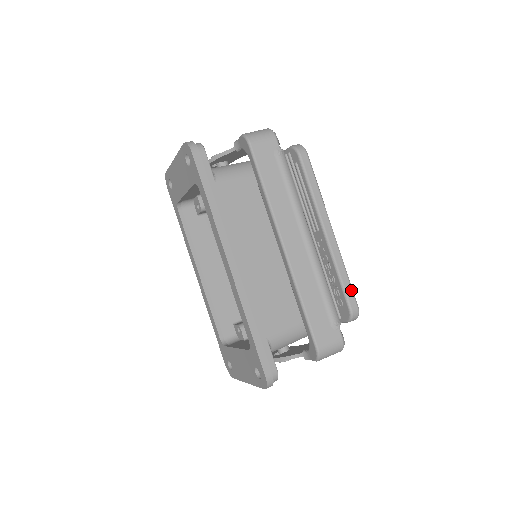
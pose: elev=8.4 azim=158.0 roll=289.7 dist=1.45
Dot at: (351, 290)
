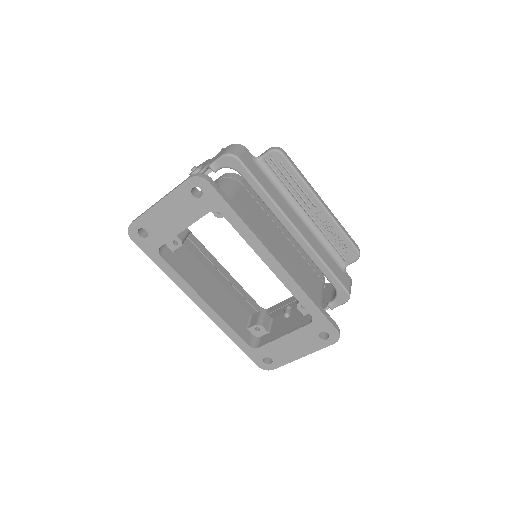
Dot at: occluded
